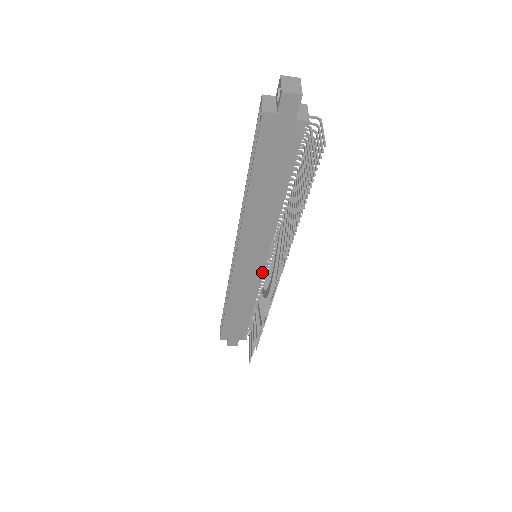
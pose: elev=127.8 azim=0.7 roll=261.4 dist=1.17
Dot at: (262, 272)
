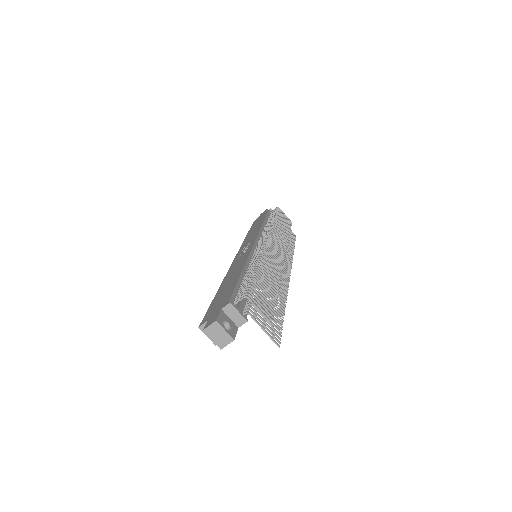
Dot at: occluded
